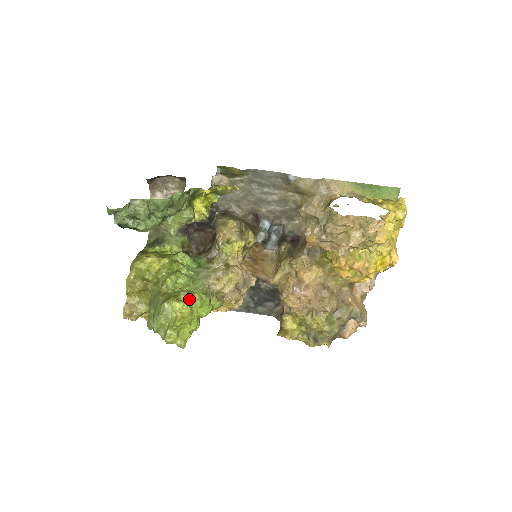
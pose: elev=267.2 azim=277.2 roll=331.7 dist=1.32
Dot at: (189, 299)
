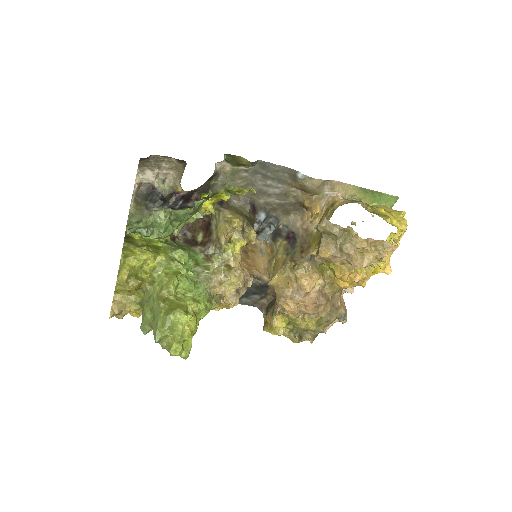
Dot at: (195, 309)
